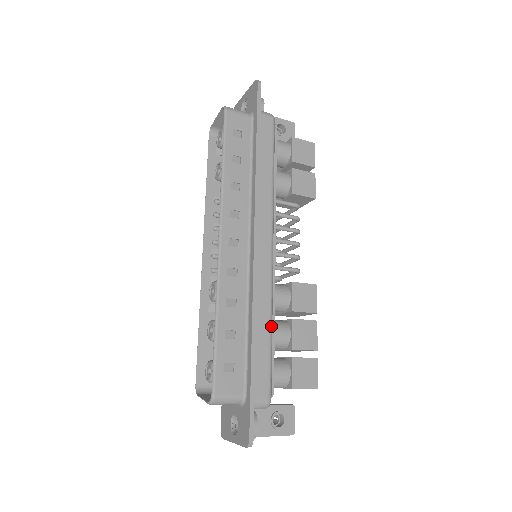
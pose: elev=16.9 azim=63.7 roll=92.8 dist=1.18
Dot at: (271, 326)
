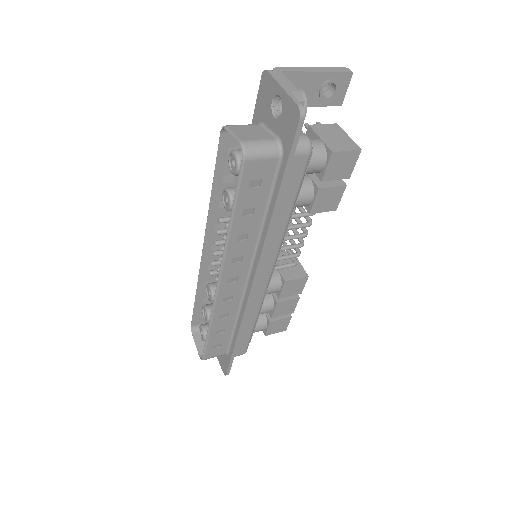
Dot at: (256, 321)
